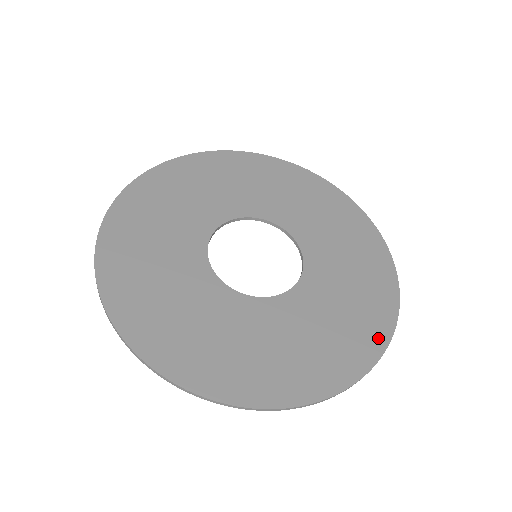
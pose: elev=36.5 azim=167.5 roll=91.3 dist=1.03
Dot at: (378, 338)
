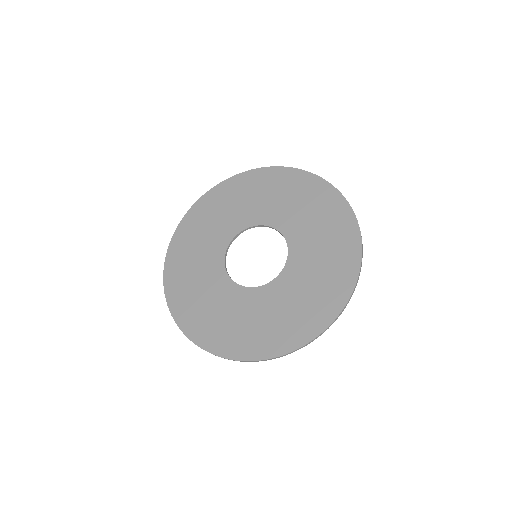
Dot at: (343, 210)
